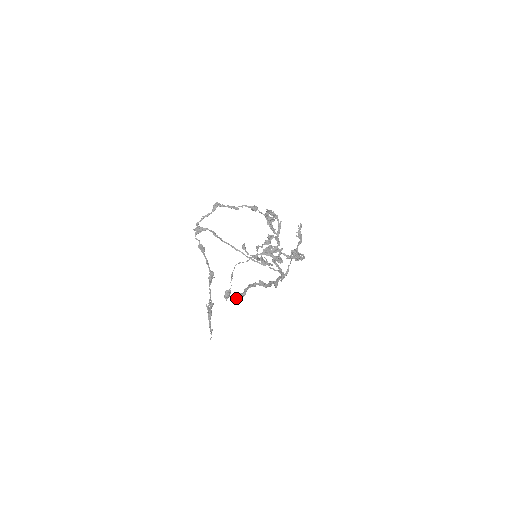
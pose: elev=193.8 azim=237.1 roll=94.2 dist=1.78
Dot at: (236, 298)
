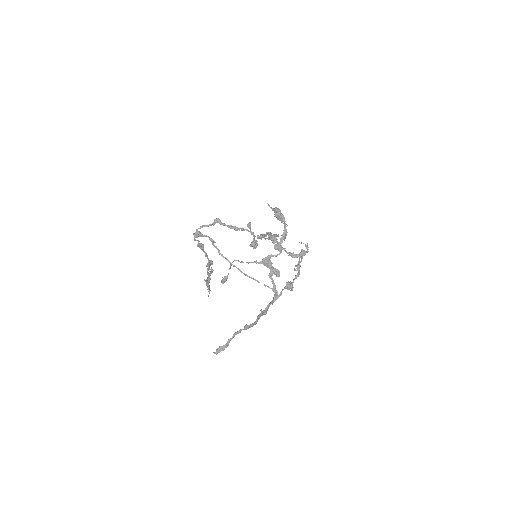
Dot at: (218, 350)
